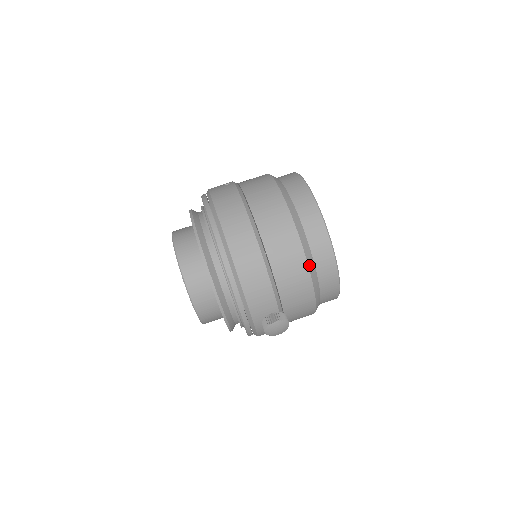
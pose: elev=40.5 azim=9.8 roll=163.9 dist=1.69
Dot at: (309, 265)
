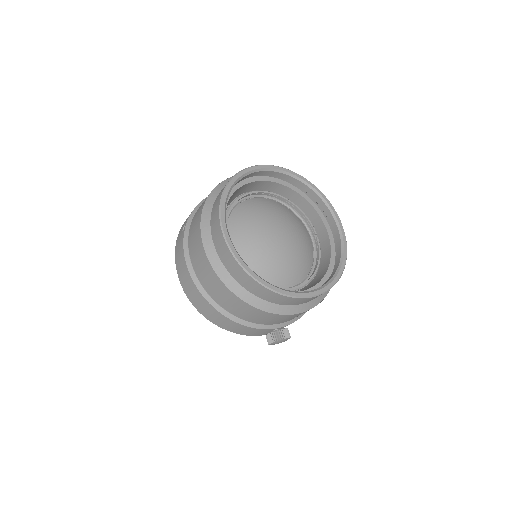
Dot at: (261, 308)
